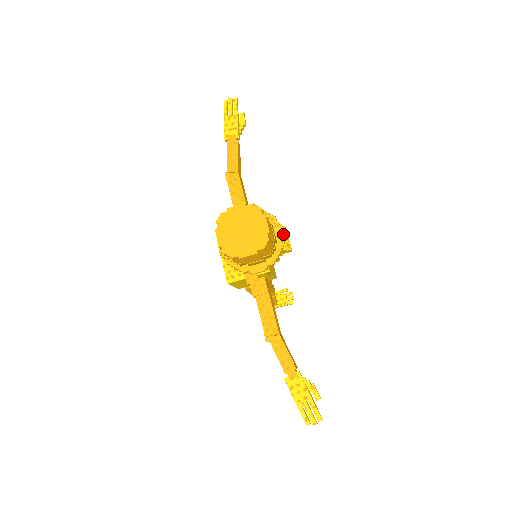
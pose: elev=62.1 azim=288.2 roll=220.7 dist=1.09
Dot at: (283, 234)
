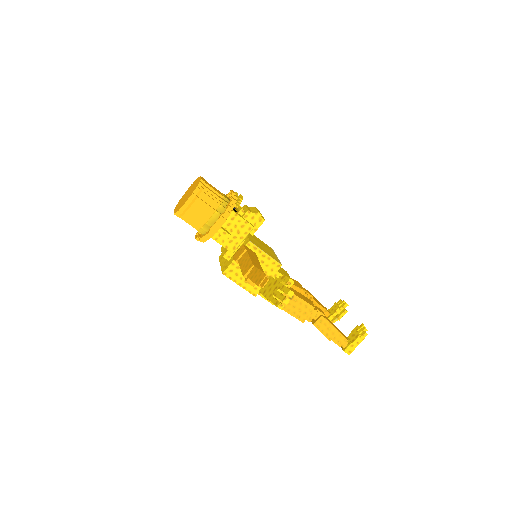
Dot at: (232, 192)
